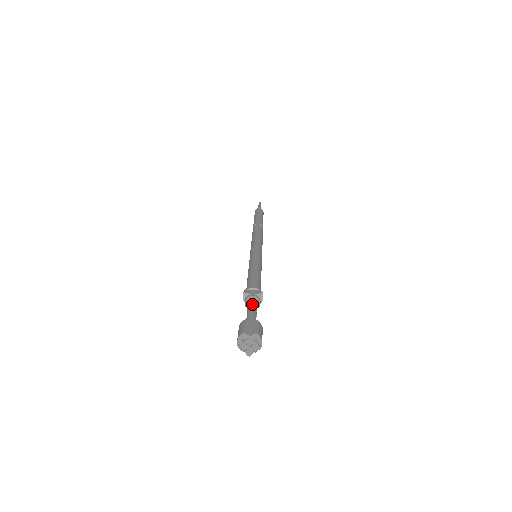
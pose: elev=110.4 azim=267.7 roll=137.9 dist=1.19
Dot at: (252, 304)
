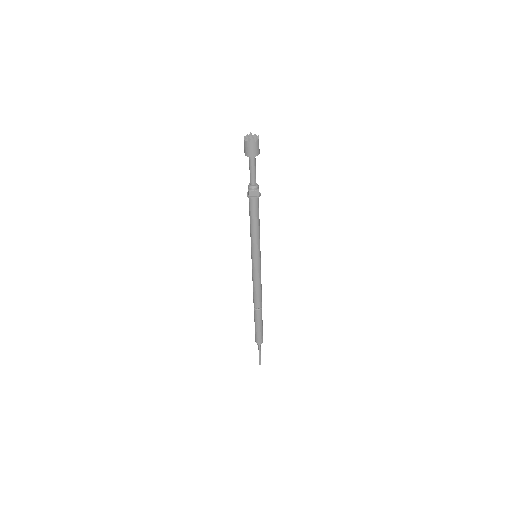
Dot at: occluded
